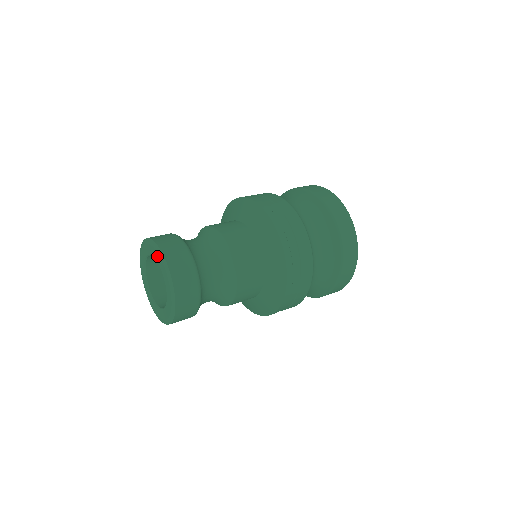
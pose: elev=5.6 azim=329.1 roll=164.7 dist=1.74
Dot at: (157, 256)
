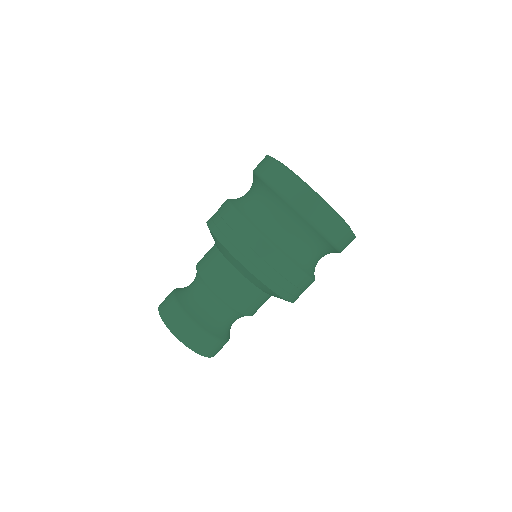
Dot at: occluded
